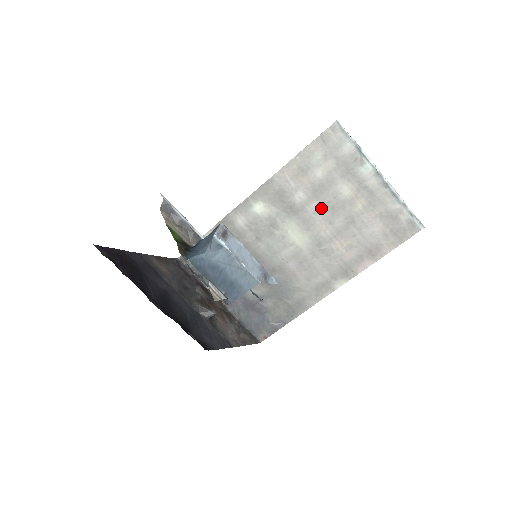
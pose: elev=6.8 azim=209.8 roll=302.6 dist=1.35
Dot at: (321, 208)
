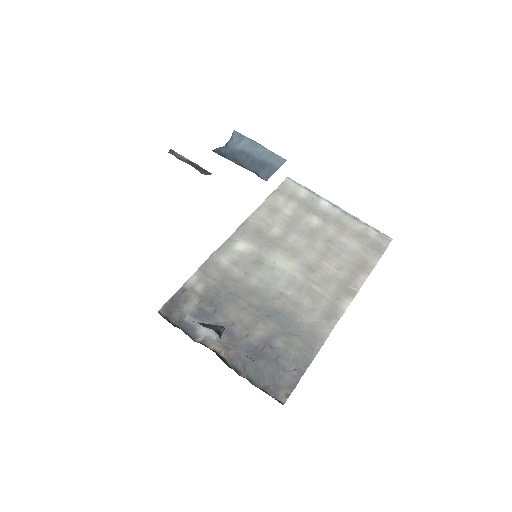
Dot at: (299, 237)
